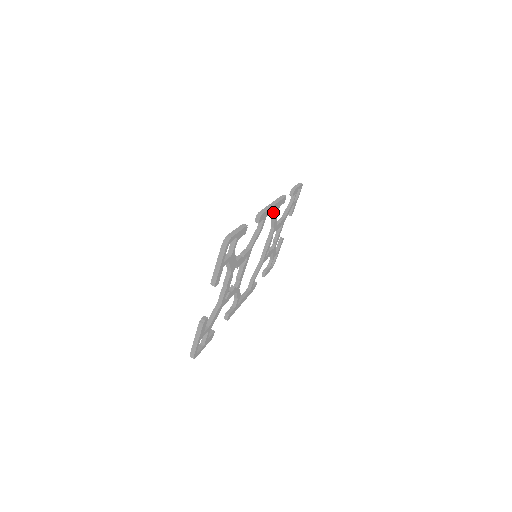
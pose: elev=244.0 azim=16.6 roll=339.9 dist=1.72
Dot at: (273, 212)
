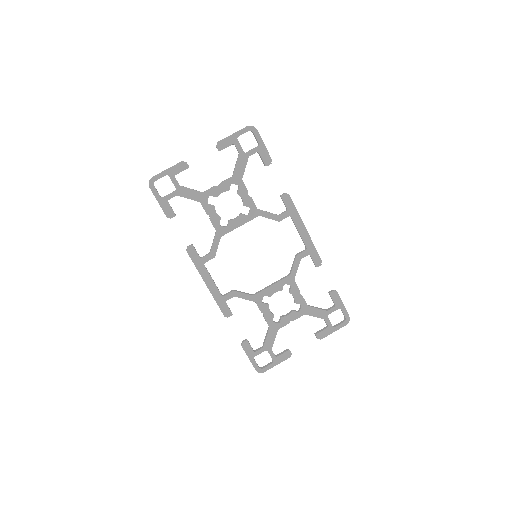
Dot at: (301, 252)
